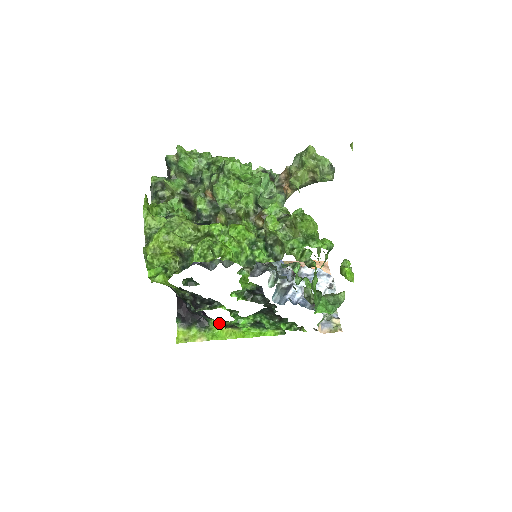
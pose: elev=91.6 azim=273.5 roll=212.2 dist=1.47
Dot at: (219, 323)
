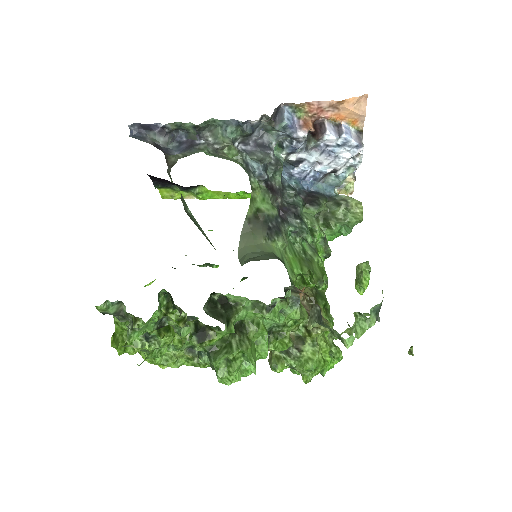
Dot at: occluded
